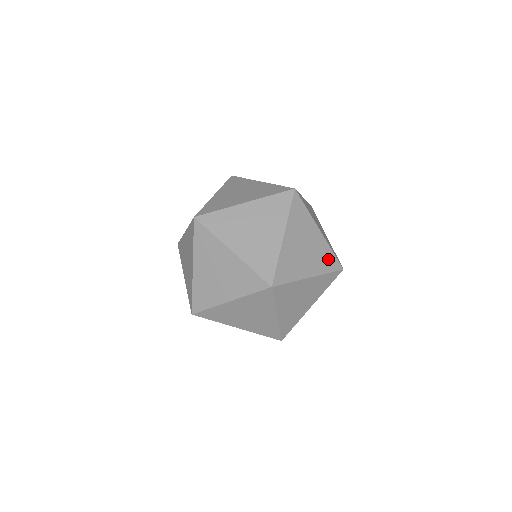
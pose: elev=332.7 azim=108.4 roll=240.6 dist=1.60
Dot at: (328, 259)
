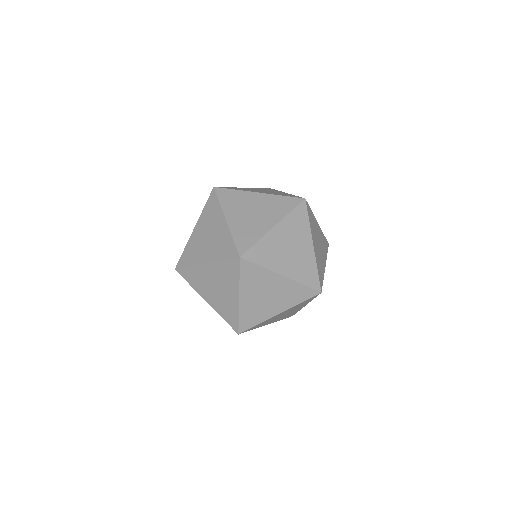
Dot at: (299, 293)
